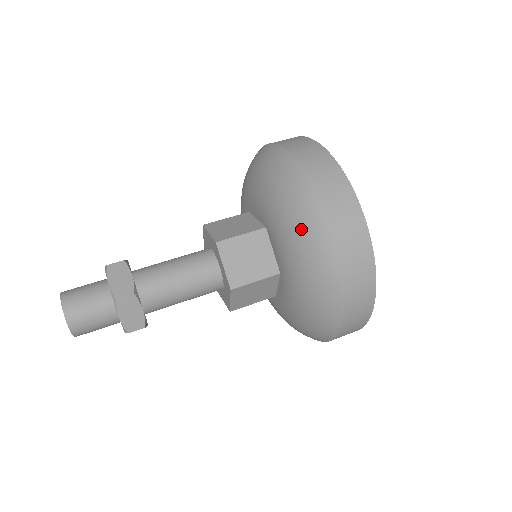
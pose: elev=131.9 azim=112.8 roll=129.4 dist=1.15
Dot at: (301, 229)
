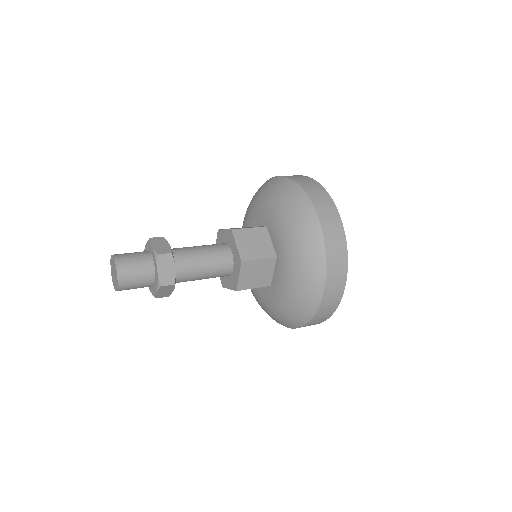
Dot at: (262, 190)
